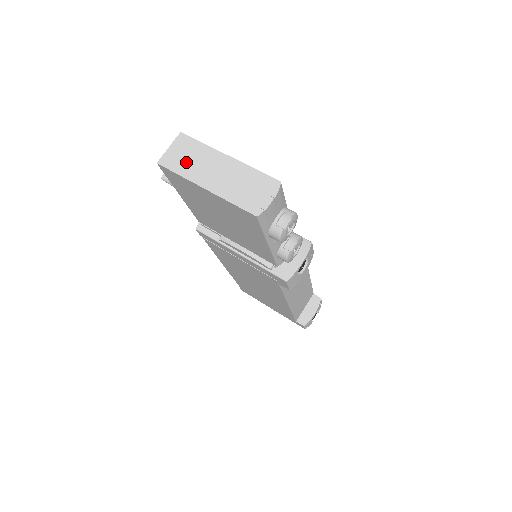
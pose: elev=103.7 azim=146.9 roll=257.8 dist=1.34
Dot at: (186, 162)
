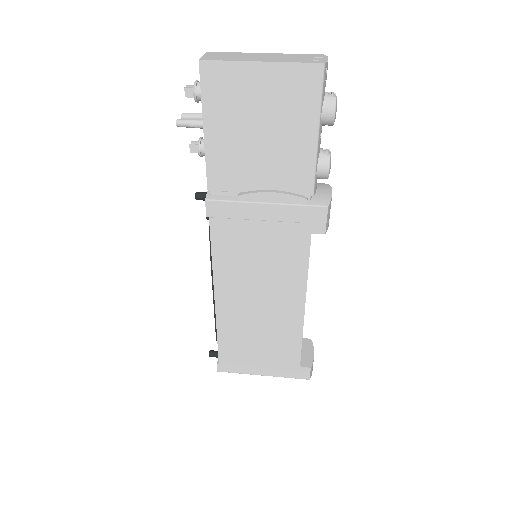
Dot at: (228, 57)
